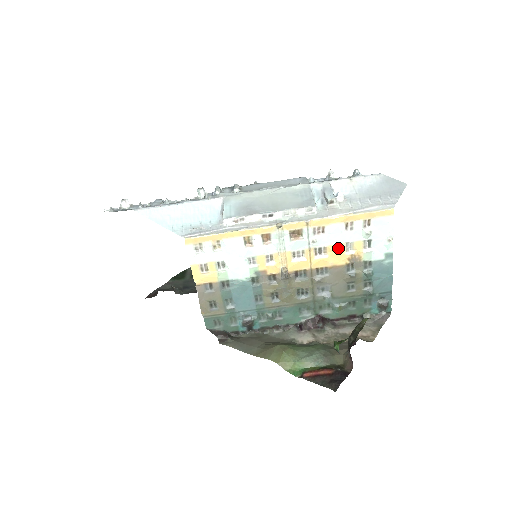
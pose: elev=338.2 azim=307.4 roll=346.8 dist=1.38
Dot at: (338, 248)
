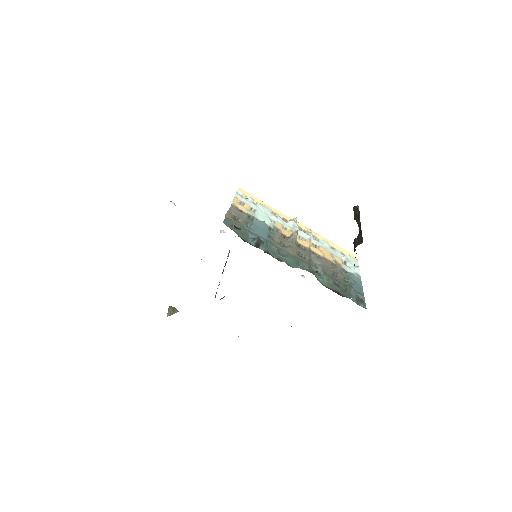
Dot at: (327, 252)
